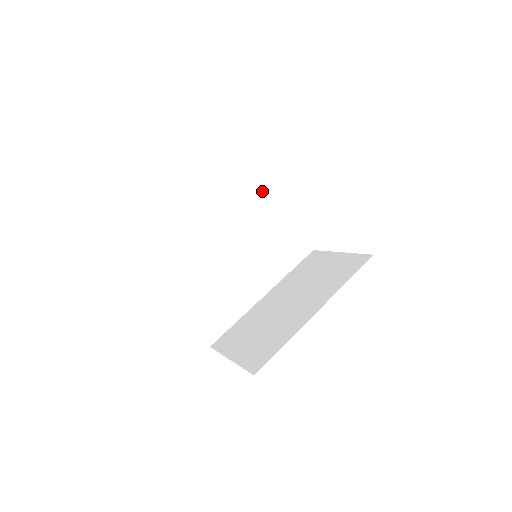
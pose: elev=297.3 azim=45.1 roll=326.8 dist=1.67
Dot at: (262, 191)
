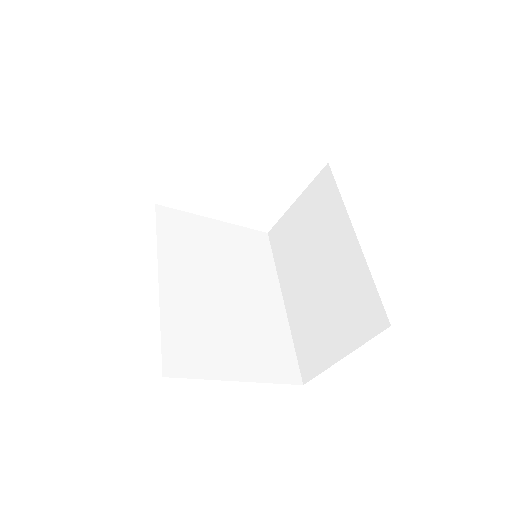
Dot at: (184, 223)
